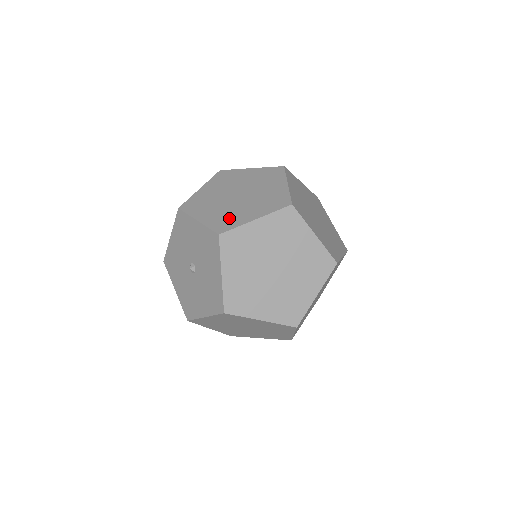
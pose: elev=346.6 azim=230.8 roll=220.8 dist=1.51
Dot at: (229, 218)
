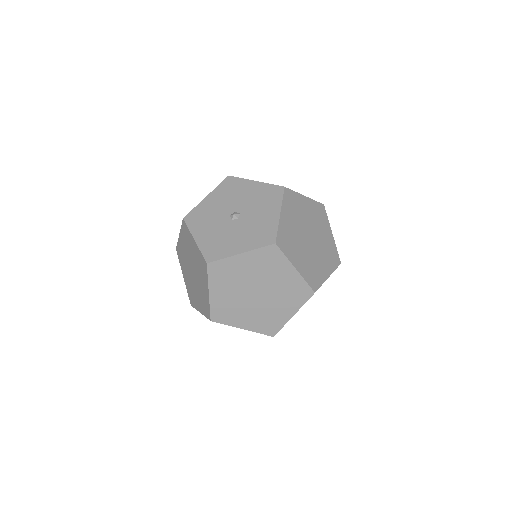
Dot at: occluded
